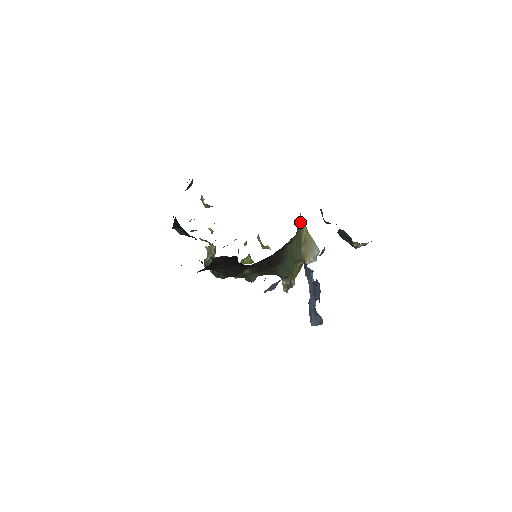
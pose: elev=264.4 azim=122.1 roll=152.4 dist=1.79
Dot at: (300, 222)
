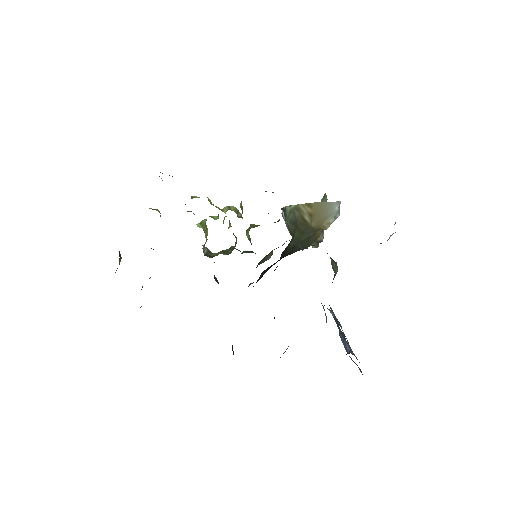
Dot at: (292, 214)
